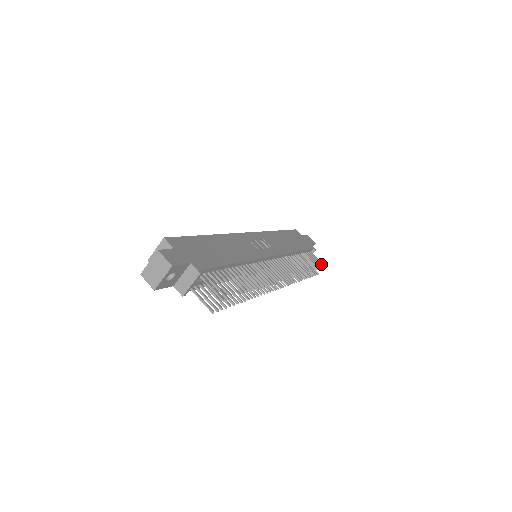
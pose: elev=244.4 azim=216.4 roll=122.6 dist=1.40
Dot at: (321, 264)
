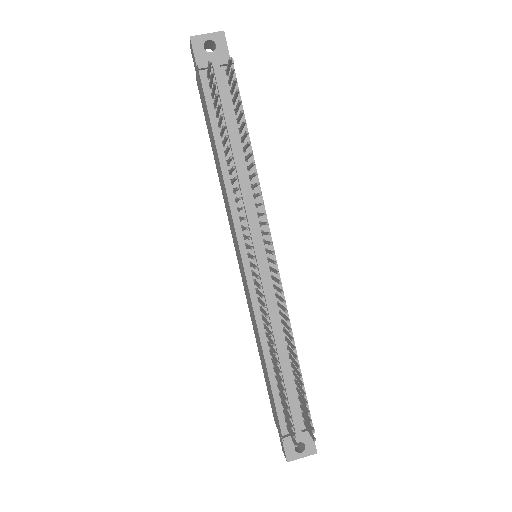
Dot at: occluded
